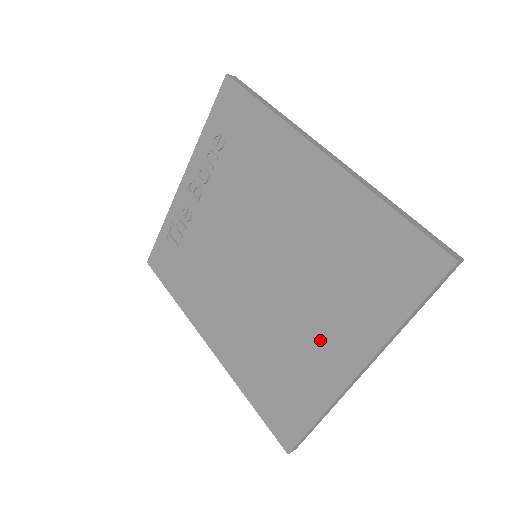
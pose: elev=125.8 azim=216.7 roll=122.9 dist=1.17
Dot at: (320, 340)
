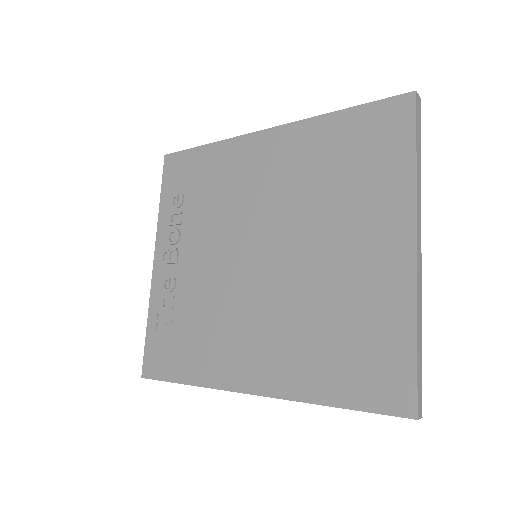
Dot at: (360, 255)
